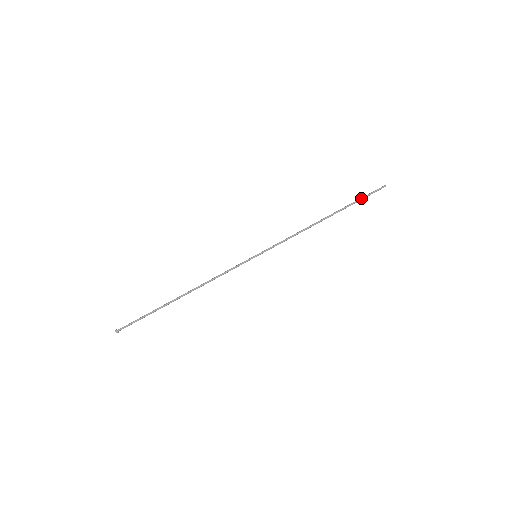
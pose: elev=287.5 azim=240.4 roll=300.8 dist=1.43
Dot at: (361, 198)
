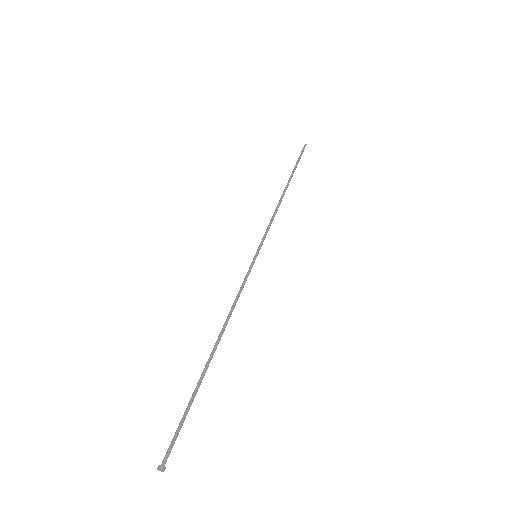
Dot at: (296, 162)
